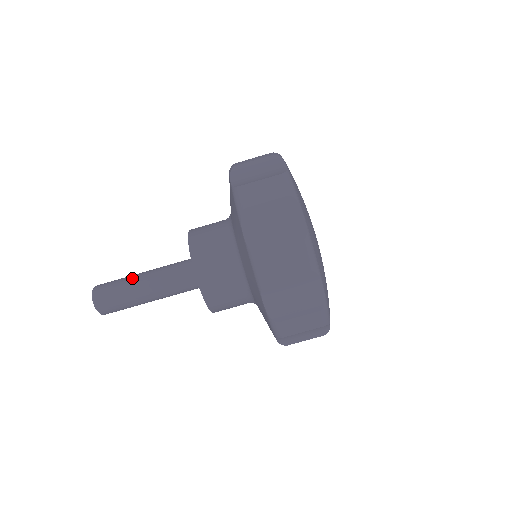
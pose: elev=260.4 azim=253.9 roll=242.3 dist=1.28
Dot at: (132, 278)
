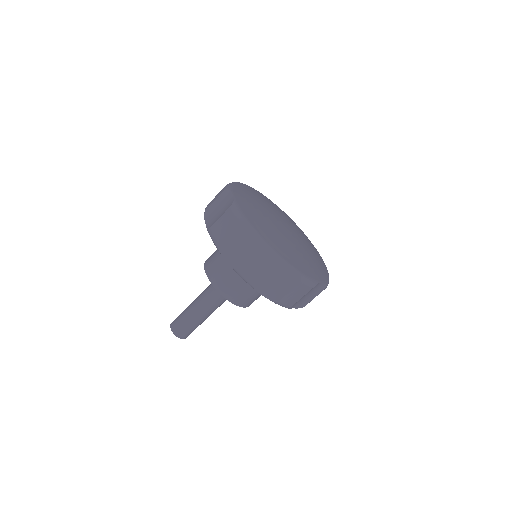
Dot at: (191, 315)
